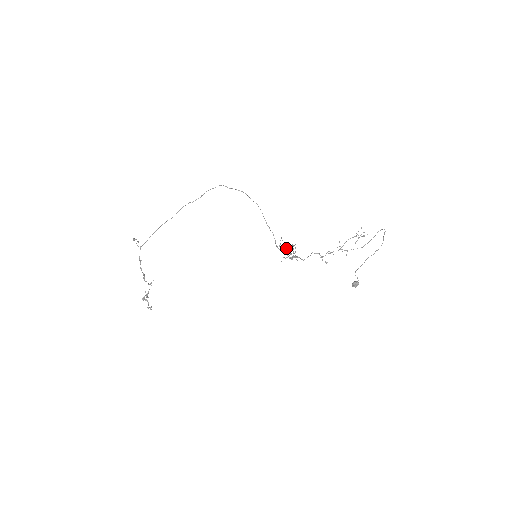
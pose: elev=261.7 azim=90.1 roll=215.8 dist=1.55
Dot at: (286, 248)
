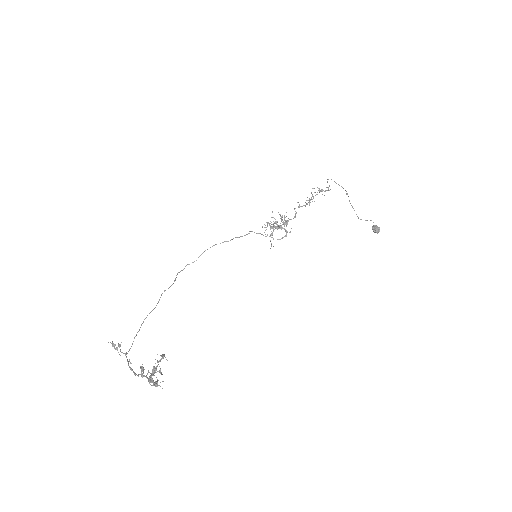
Dot at: occluded
